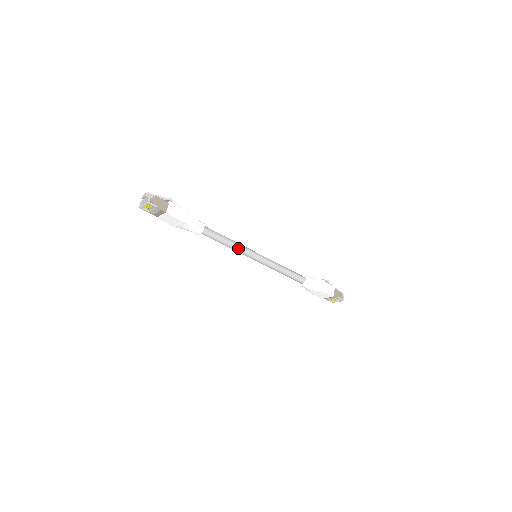
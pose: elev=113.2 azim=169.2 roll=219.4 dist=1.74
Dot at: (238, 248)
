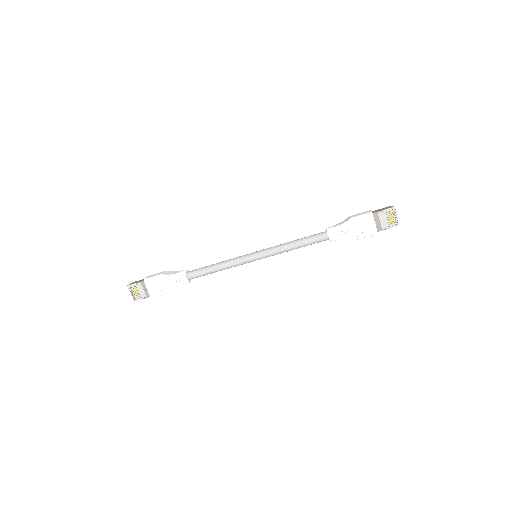
Dot at: (229, 261)
